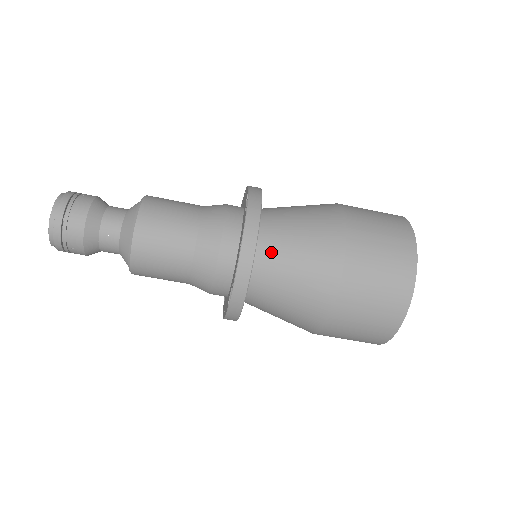
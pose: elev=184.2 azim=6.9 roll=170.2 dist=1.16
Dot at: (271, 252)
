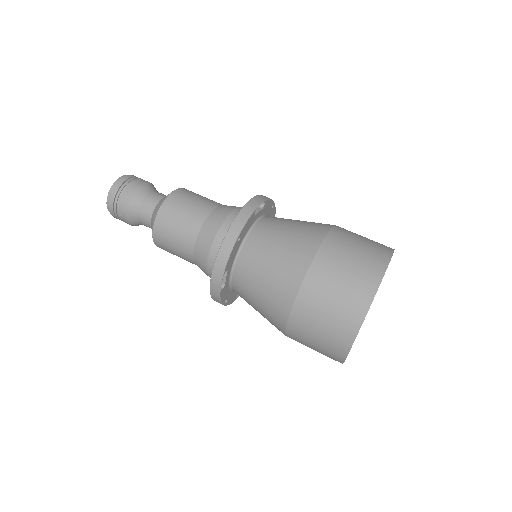
Dot at: (254, 247)
